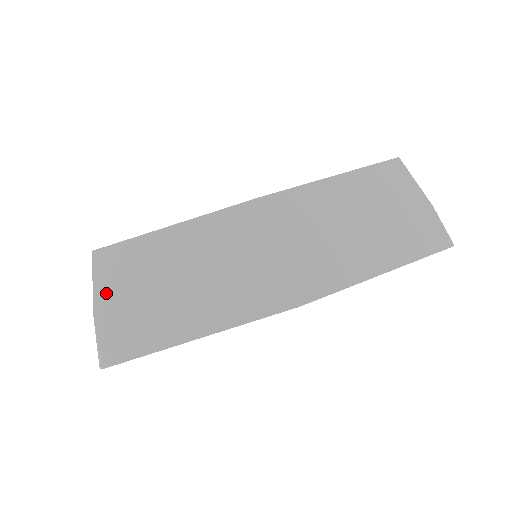
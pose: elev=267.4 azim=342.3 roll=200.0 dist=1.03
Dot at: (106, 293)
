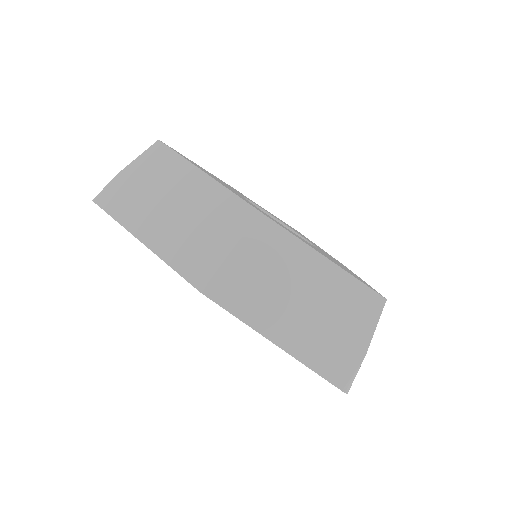
Dot at: (138, 168)
